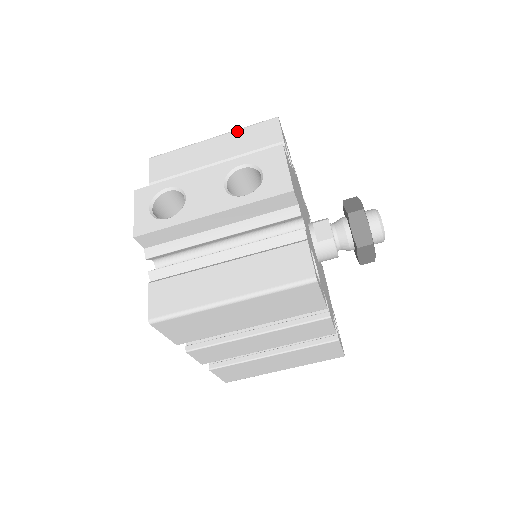
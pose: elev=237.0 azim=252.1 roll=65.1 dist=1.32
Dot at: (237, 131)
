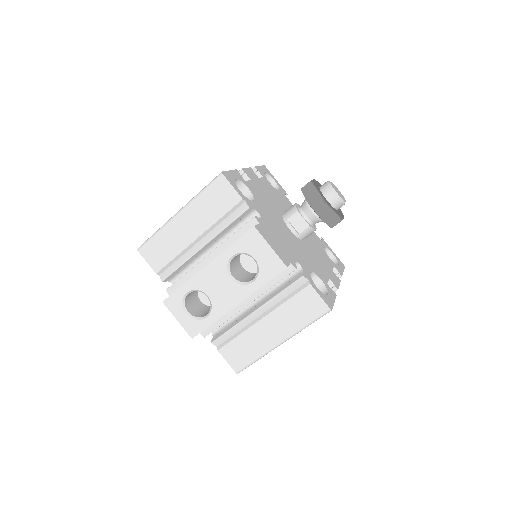
Dot at: (195, 200)
